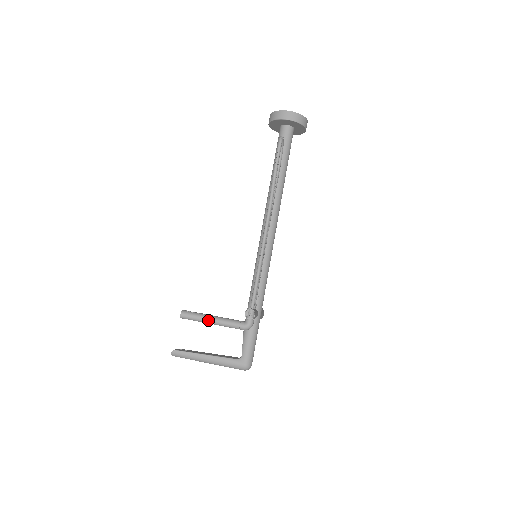
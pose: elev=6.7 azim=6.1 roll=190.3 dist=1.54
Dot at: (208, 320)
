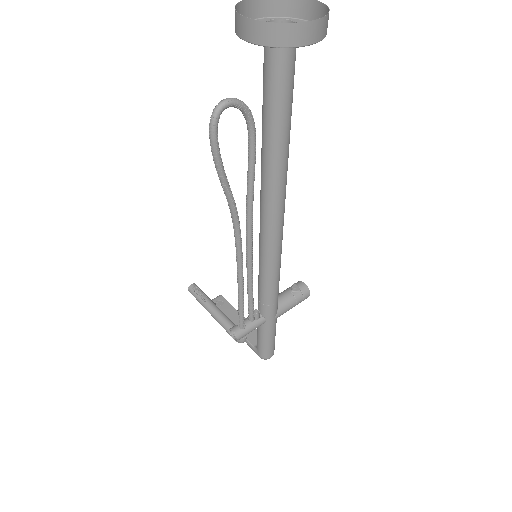
Dot at: occluded
